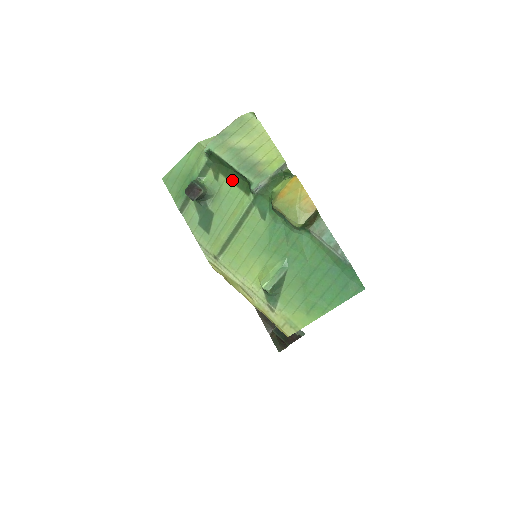
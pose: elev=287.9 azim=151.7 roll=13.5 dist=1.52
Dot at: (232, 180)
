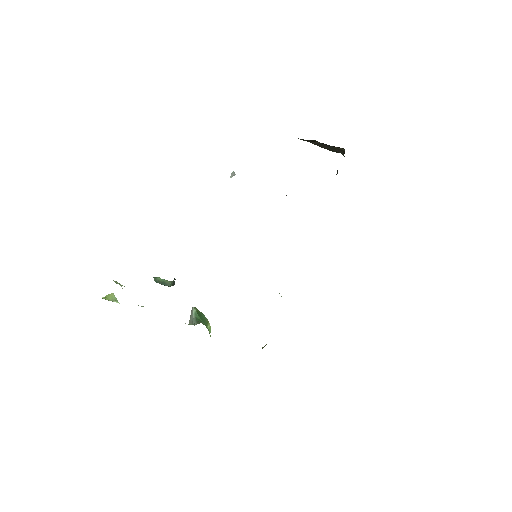
Dot at: occluded
